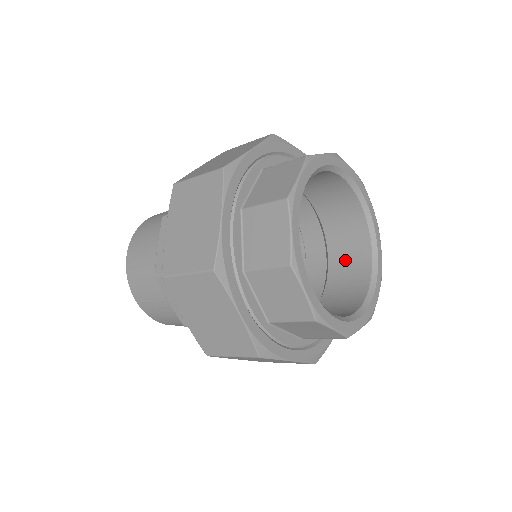
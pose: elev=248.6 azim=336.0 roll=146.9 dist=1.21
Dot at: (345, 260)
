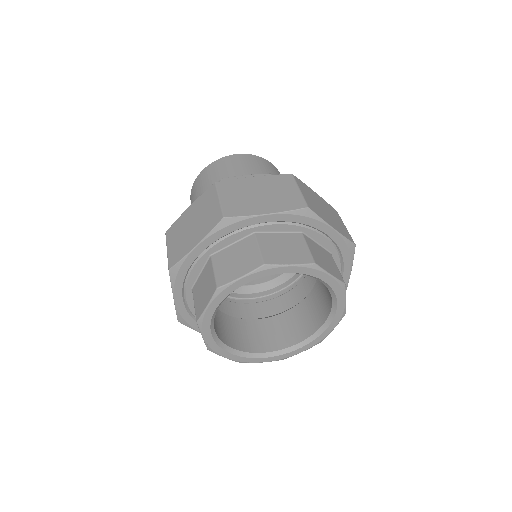
Dot at: (323, 286)
